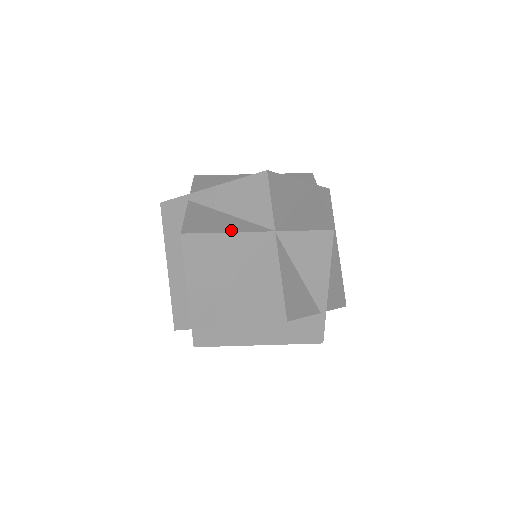
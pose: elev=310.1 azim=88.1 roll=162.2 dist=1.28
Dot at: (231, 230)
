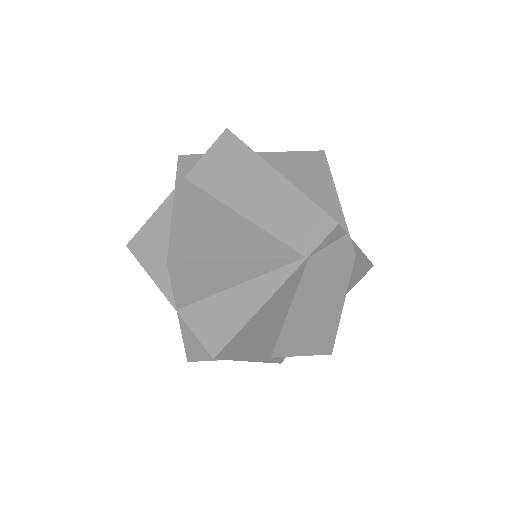
Dot at: (154, 275)
